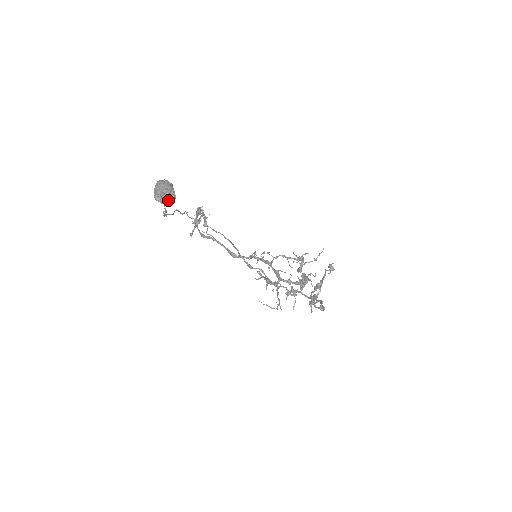
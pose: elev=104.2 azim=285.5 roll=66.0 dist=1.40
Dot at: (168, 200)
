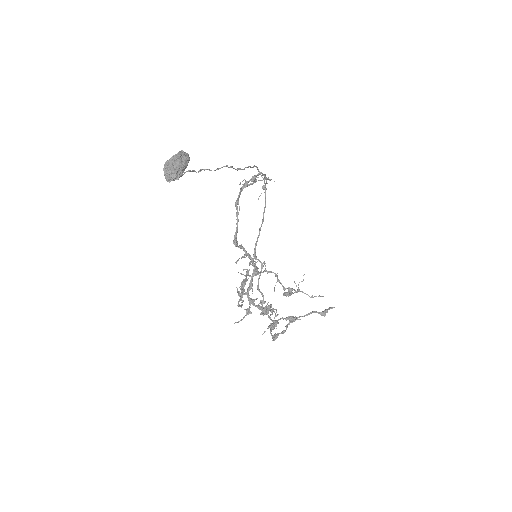
Dot at: (166, 178)
